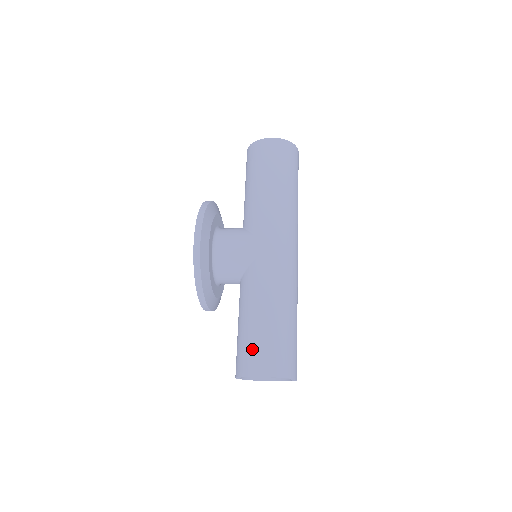
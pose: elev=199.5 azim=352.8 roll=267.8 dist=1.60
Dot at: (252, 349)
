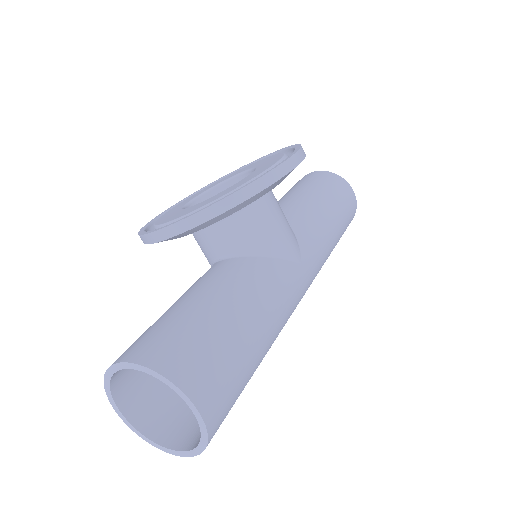
Dot at: (212, 353)
